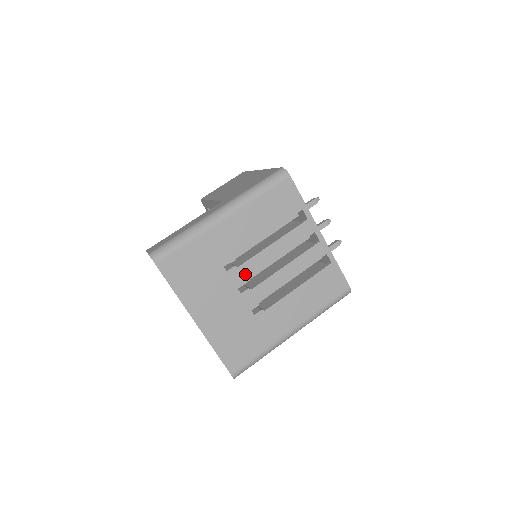
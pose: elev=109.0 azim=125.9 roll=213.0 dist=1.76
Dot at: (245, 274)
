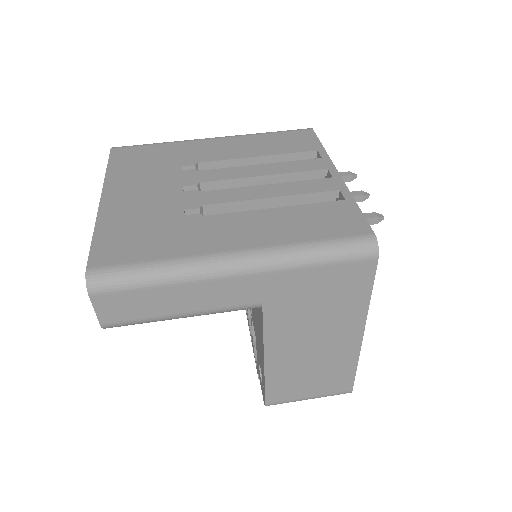
Dot at: (203, 178)
